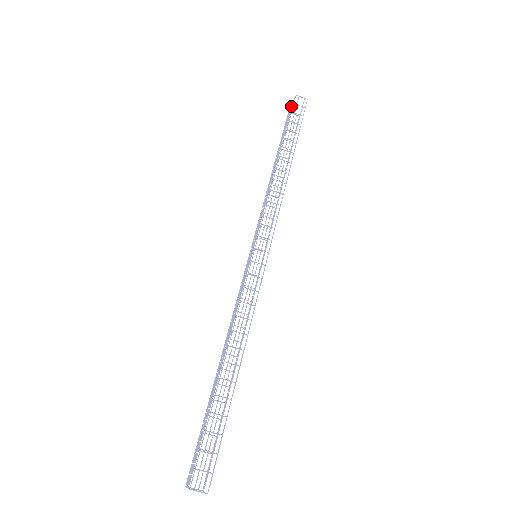
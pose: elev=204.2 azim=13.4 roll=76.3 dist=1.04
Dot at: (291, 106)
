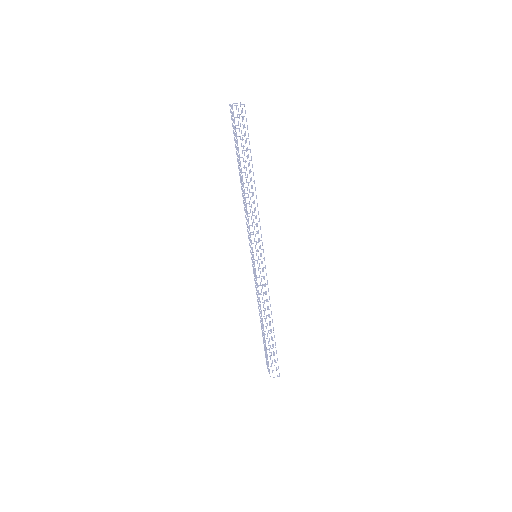
Dot at: (232, 112)
